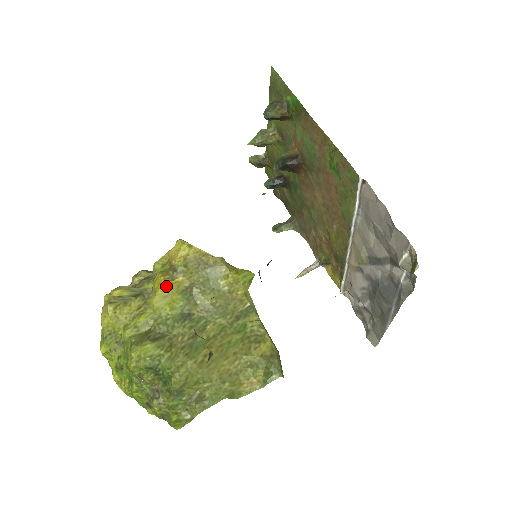
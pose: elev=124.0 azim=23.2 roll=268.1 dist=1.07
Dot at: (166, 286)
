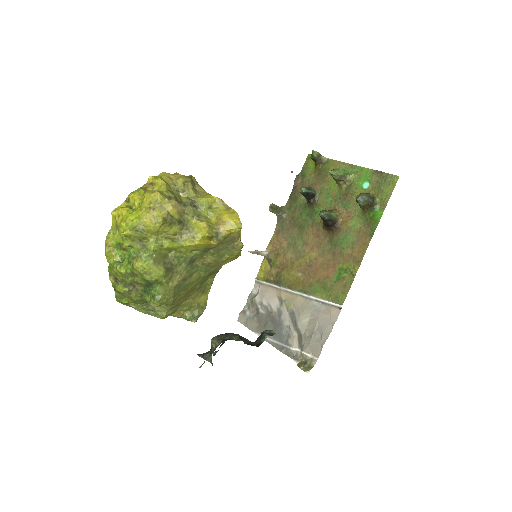
Dot at: (204, 243)
